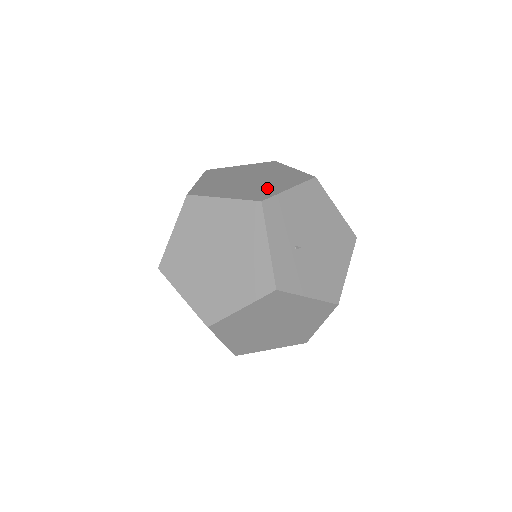
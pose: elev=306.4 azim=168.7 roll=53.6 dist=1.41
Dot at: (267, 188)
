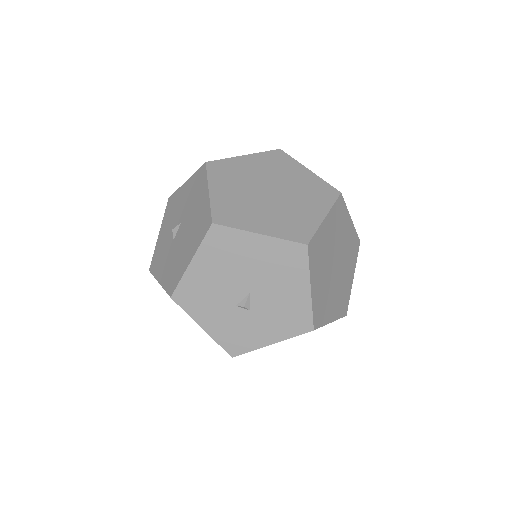
Dot at: occluded
